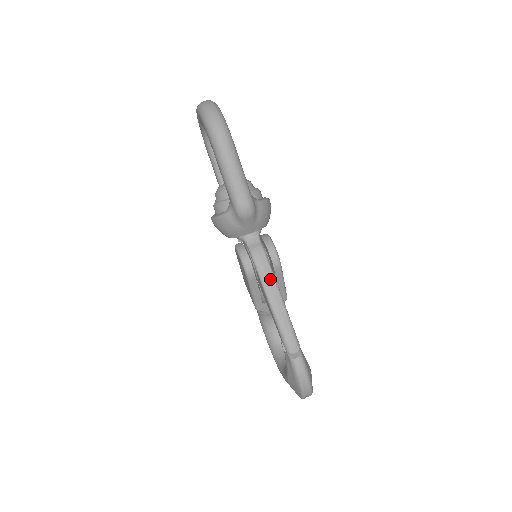
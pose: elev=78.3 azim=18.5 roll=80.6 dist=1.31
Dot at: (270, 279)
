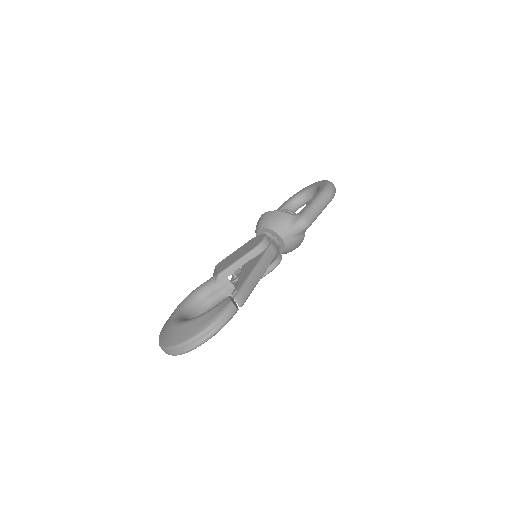
Dot at: (267, 262)
